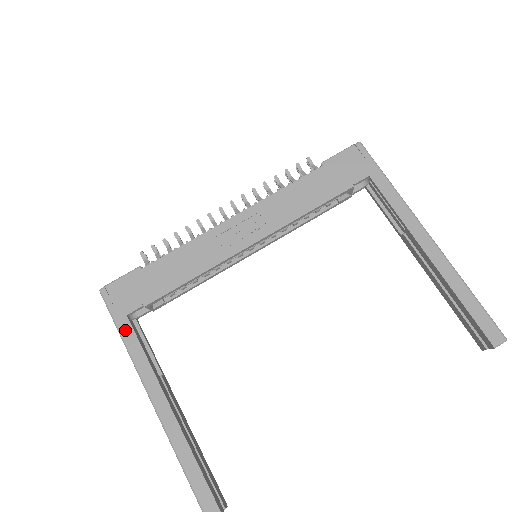
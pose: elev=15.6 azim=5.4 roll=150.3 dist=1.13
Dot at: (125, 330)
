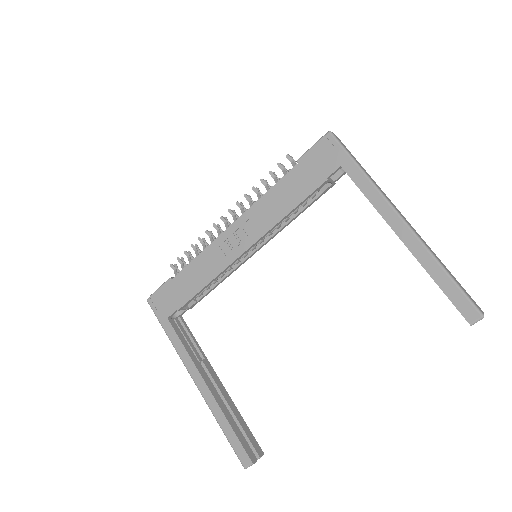
Dot at: (168, 330)
